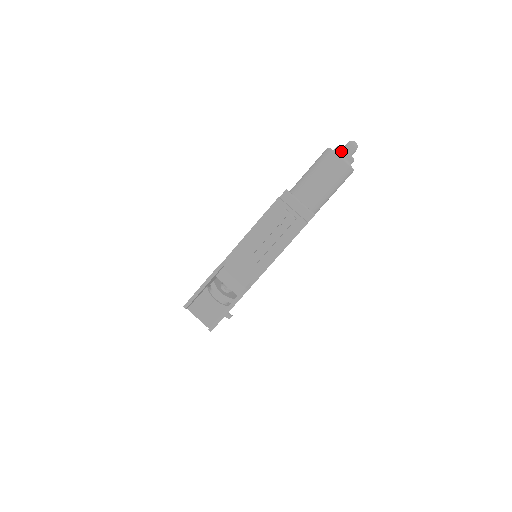
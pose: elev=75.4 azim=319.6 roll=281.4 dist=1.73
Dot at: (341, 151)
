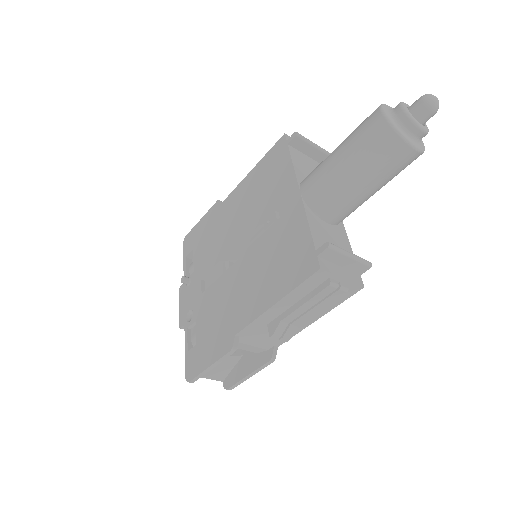
Dot at: (412, 128)
